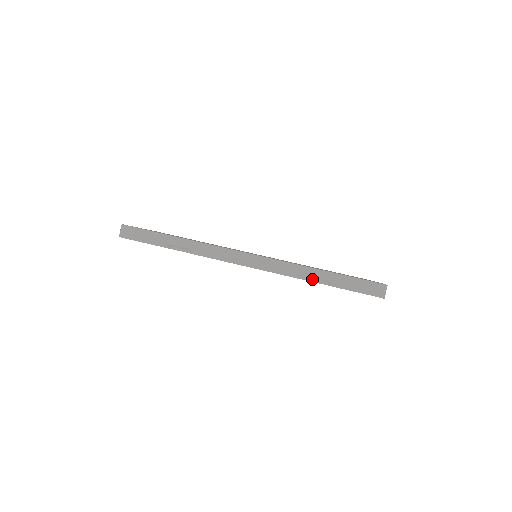
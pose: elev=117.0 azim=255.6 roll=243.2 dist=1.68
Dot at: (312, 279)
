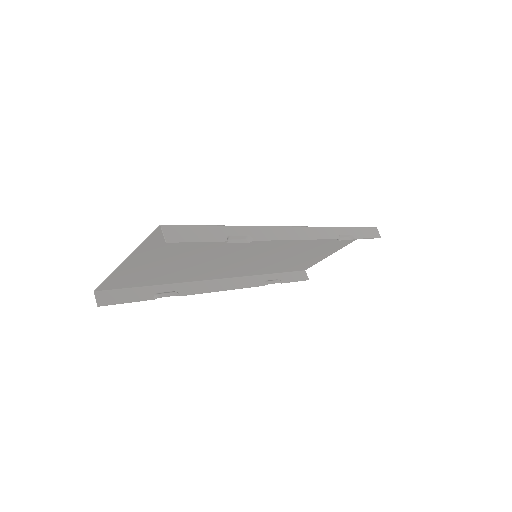
Dot at: (341, 238)
